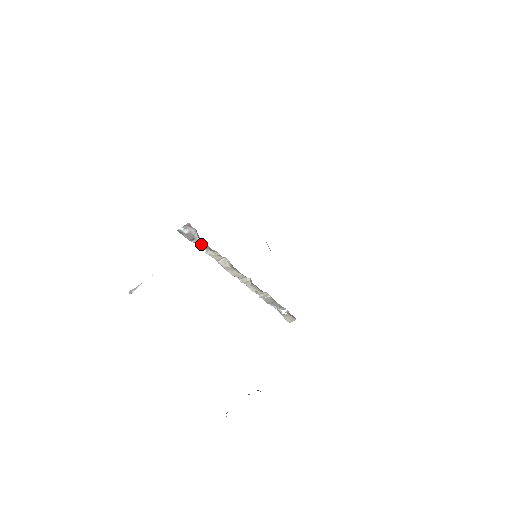
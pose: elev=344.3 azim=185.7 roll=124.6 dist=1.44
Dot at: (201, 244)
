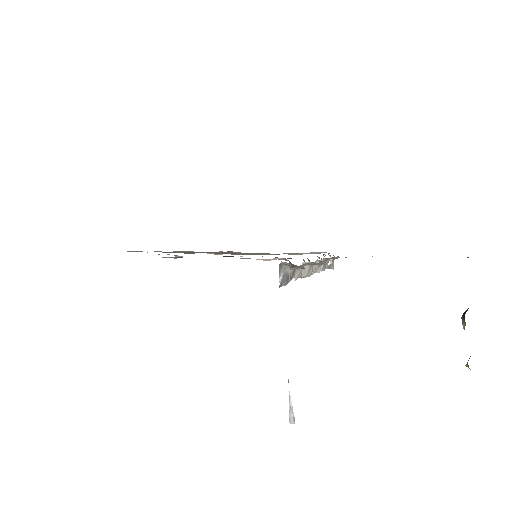
Dot at: (292, 275)
